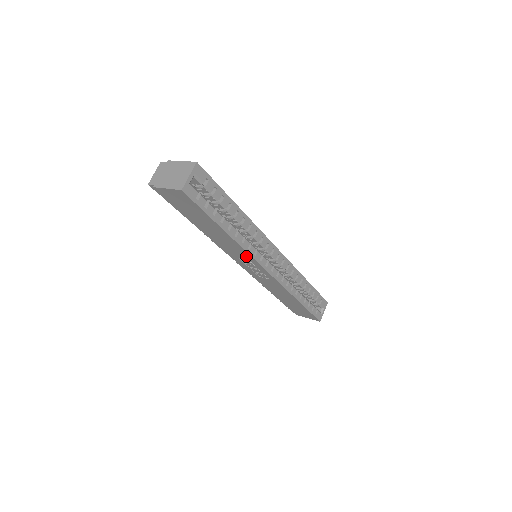
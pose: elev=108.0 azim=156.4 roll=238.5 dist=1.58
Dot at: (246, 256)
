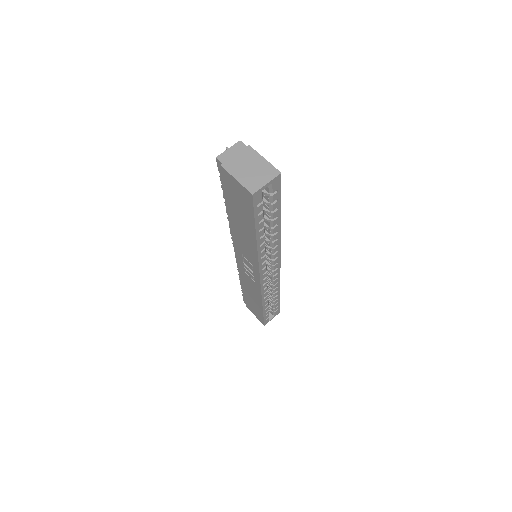
Dot at: (253, 260)
